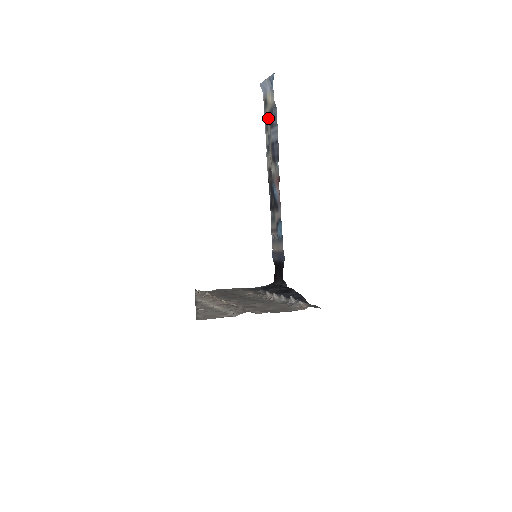
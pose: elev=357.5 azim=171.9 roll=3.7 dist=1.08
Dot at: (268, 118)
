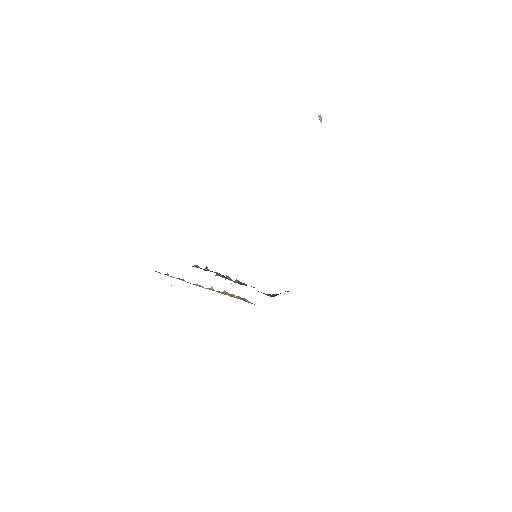
Dot at: occluded
